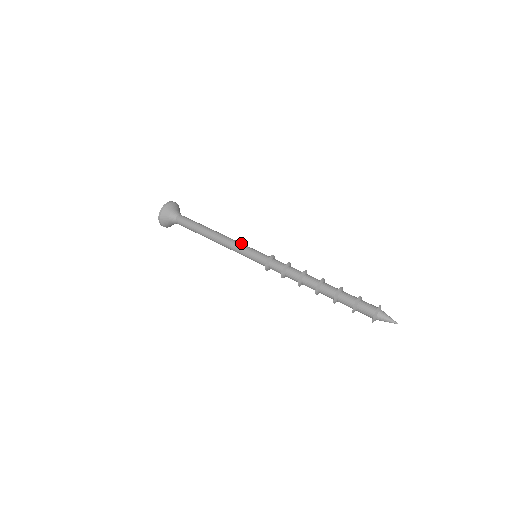
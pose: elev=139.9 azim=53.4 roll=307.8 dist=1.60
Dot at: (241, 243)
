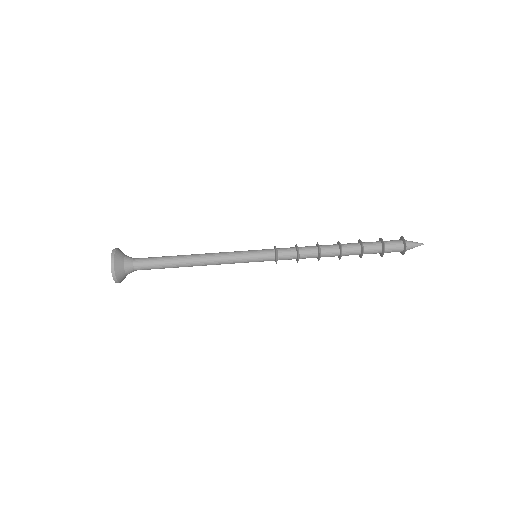
Dot at: (232, 253)
